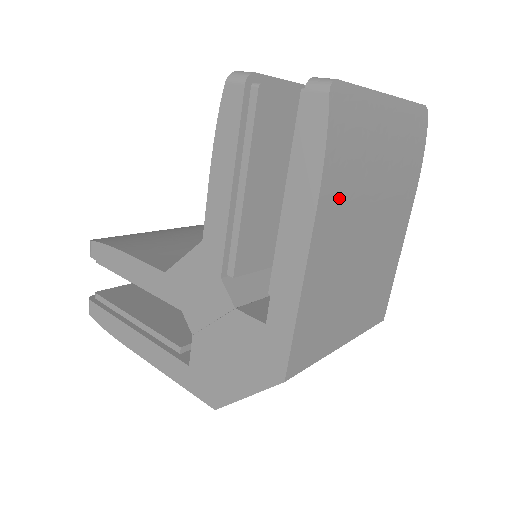
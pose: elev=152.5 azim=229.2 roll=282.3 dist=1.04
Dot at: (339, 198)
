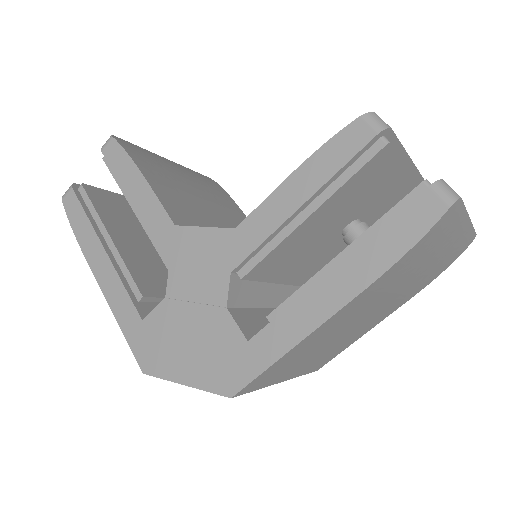
Dot at: (383, 284)
